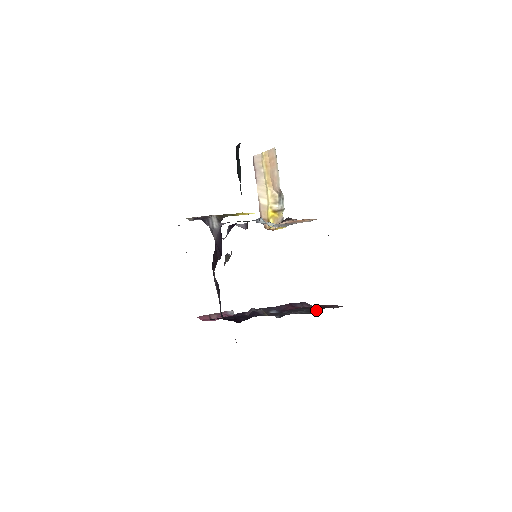
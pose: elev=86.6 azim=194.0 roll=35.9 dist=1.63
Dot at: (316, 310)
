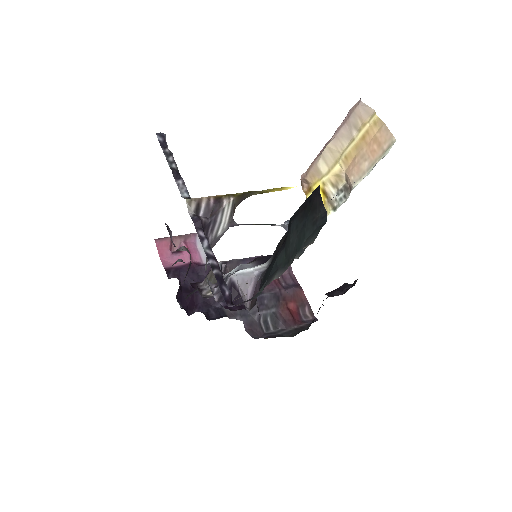
Dot at: (281, 325)
